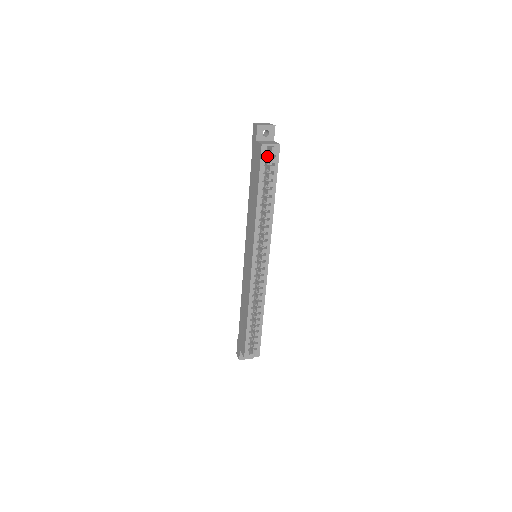
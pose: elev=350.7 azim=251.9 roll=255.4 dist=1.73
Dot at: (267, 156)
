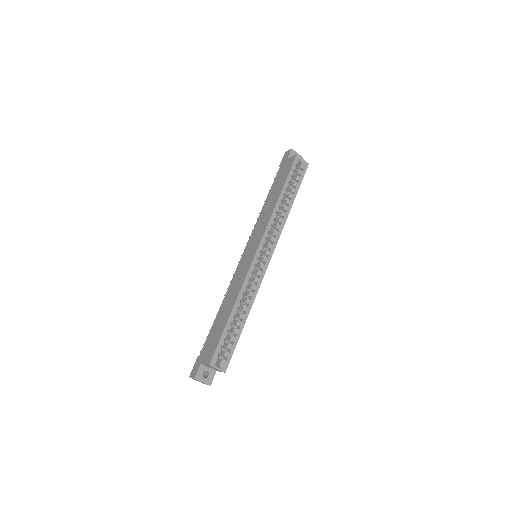
Dot at: occluded
